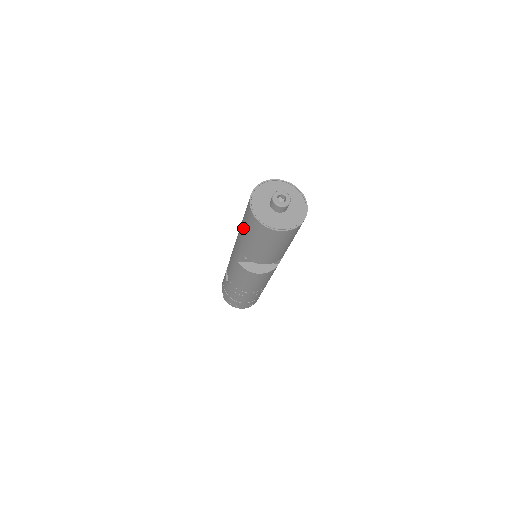
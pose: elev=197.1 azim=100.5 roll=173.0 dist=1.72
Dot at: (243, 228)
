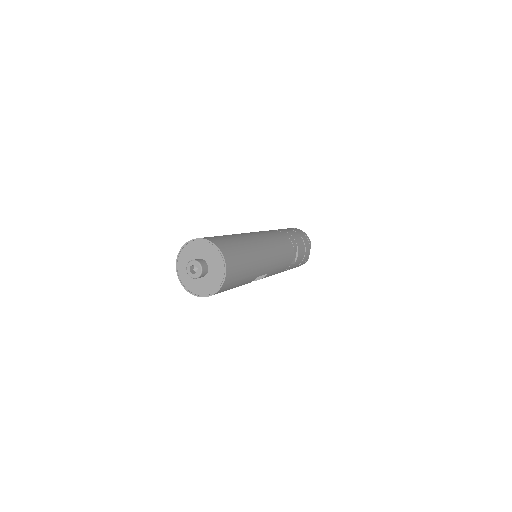
Dot at: occluded
